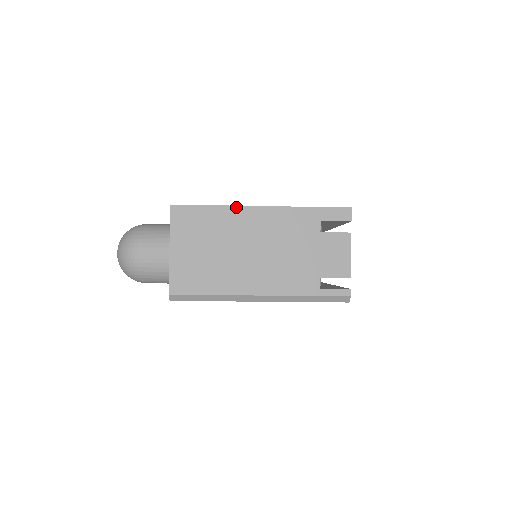
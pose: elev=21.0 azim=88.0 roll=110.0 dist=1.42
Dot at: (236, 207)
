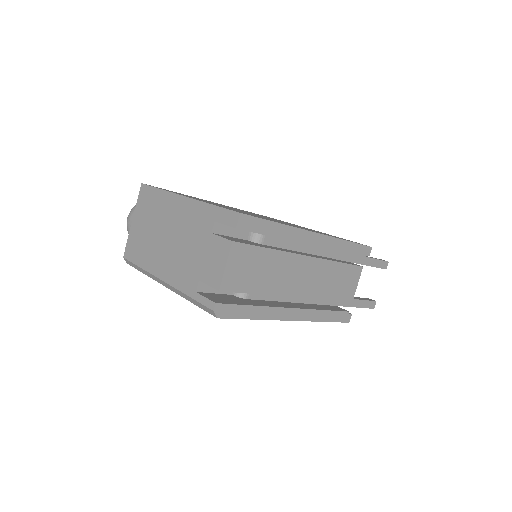
Dot at: (170, 193)
